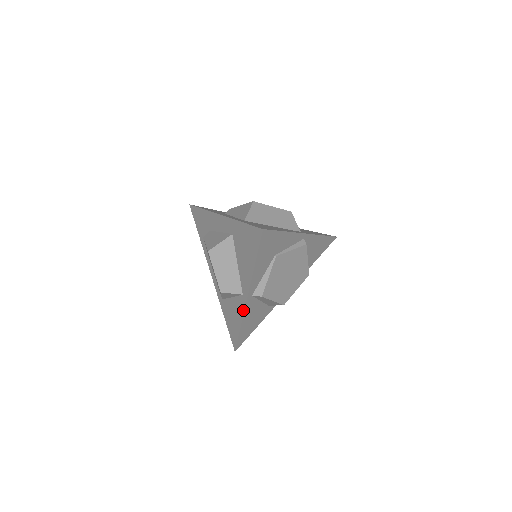
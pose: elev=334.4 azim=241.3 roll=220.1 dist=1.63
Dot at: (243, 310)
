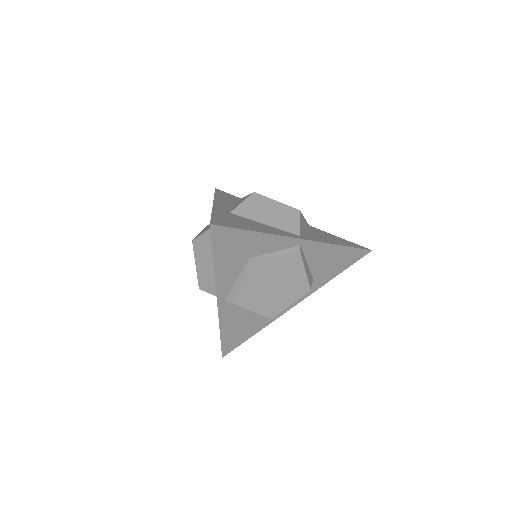
Dot at: (218, 314)
